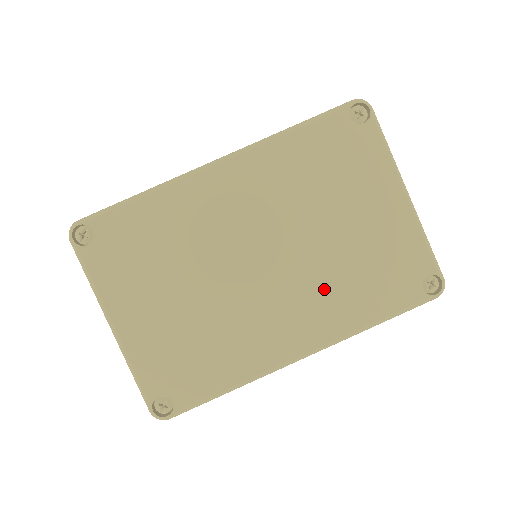
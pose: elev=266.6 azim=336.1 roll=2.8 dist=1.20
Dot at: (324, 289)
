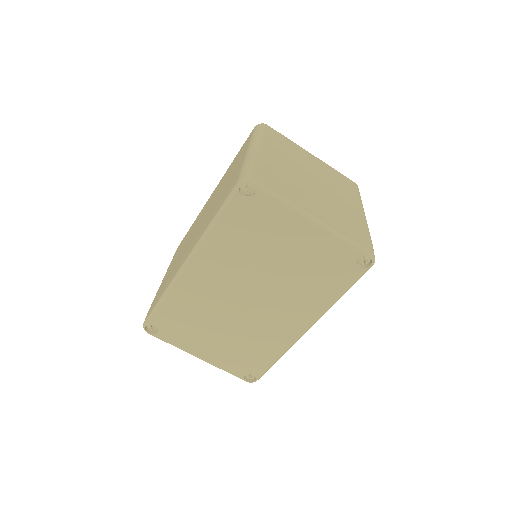
Dot at: (295, 295)
